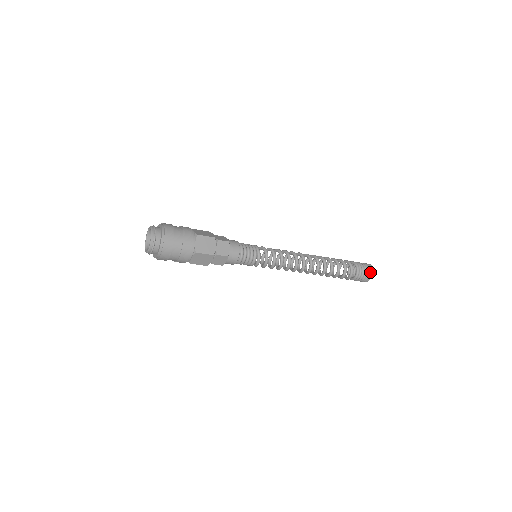
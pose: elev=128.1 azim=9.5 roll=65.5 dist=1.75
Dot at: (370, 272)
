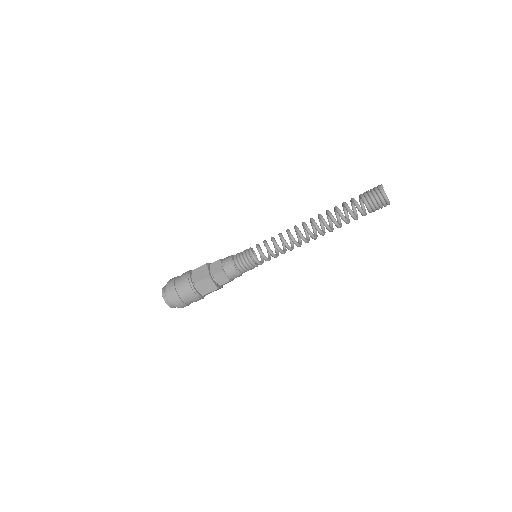
Dot at: (380, 191)
